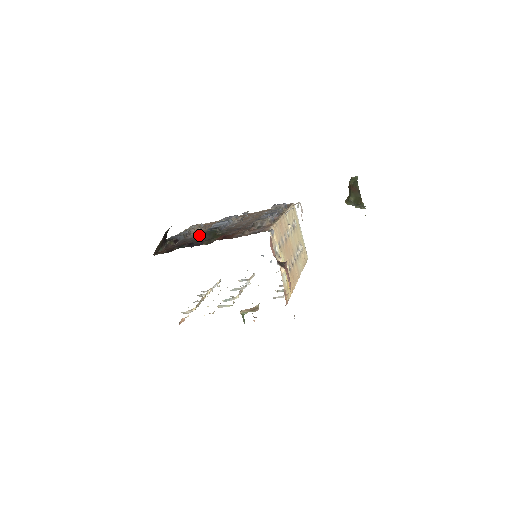
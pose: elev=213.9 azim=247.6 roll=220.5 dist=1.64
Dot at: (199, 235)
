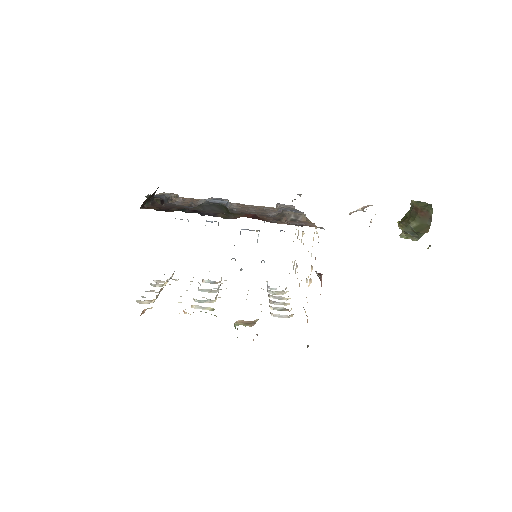
Dot at: (203, 204)
